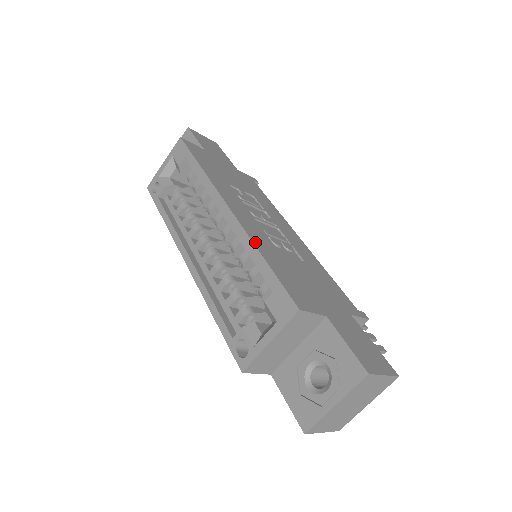
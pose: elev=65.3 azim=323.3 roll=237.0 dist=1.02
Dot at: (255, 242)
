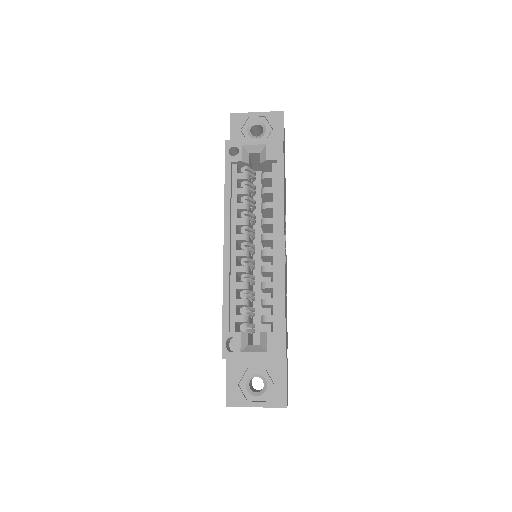
Dot at: occluded
